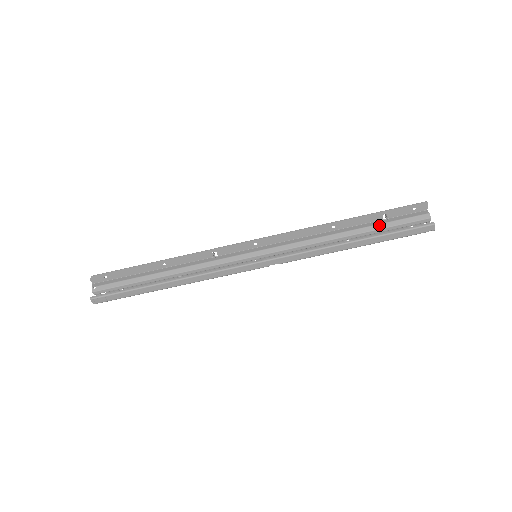
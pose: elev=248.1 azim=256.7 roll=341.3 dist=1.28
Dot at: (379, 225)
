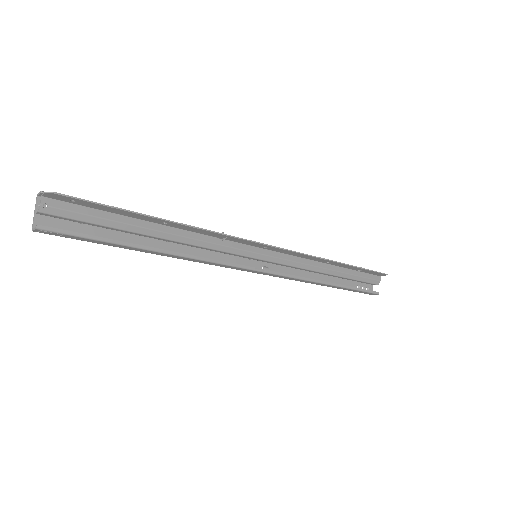
Dot at: (352, 276)
